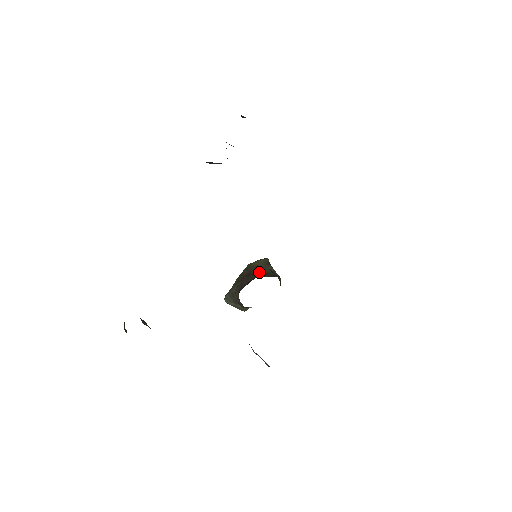
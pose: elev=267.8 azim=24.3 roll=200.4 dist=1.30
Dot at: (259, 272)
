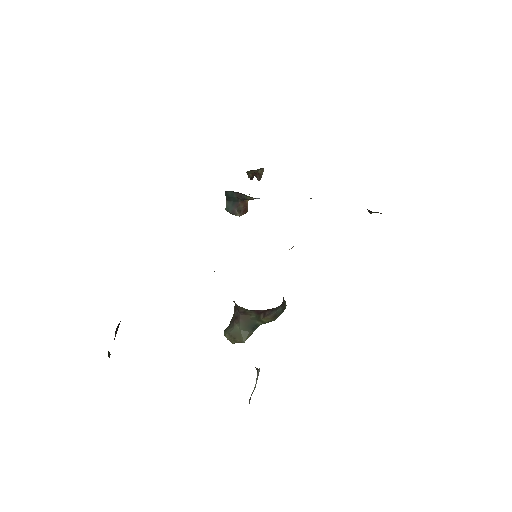
Dot at: occluded
